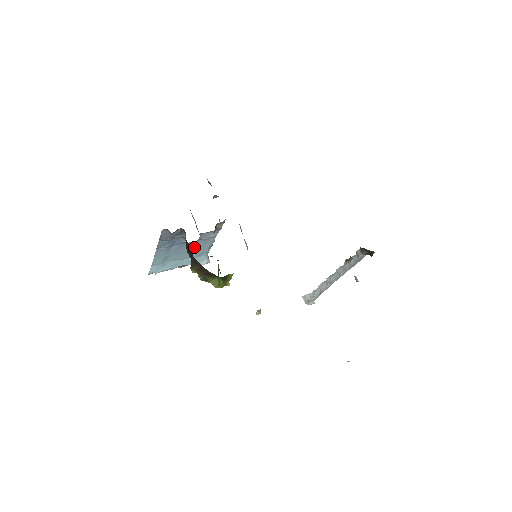
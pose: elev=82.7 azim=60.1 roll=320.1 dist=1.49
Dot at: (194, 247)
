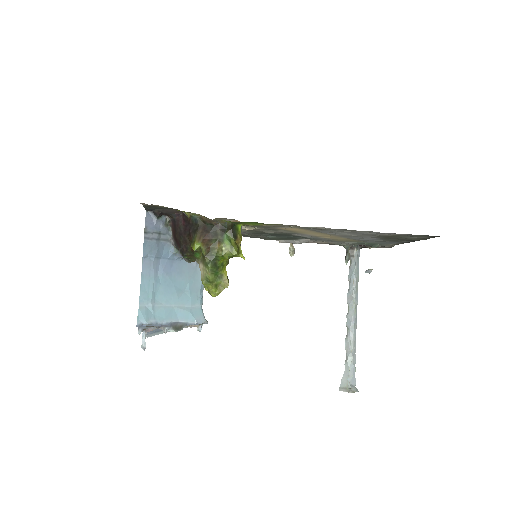
Dot at: (184, 276)
